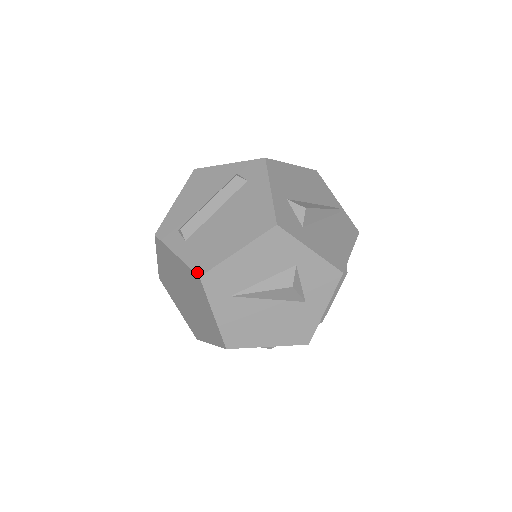
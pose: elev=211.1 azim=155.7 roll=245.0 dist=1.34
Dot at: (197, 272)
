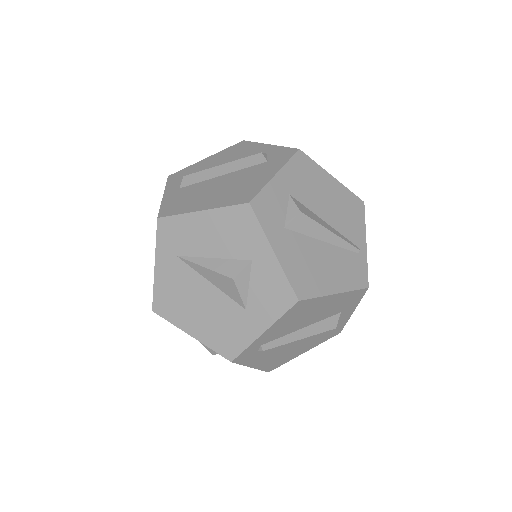
Dot at: (160, 213)
